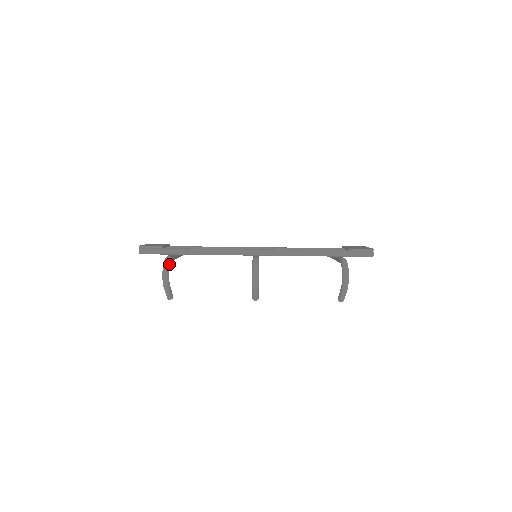
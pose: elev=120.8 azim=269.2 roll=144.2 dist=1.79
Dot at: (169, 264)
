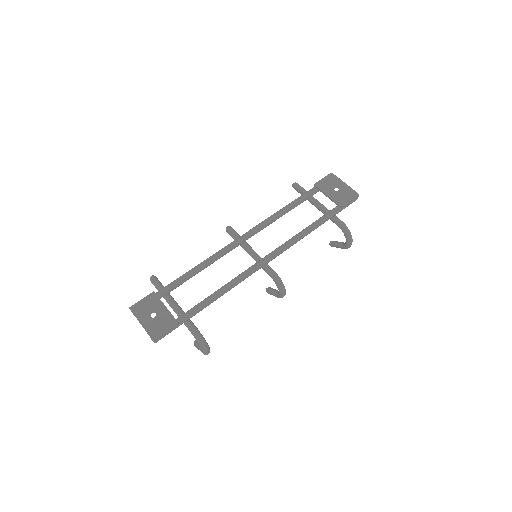
Dot at: (205, 340)
